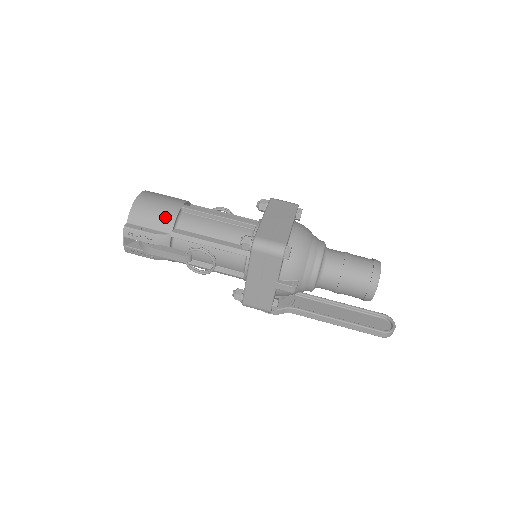
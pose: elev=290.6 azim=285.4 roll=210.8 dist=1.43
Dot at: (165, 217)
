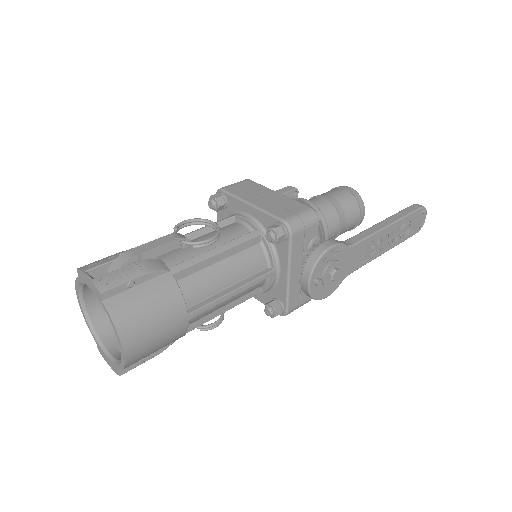
Dot at: occluded
